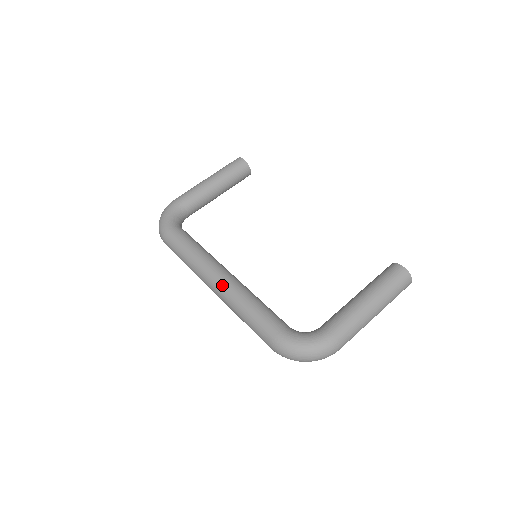
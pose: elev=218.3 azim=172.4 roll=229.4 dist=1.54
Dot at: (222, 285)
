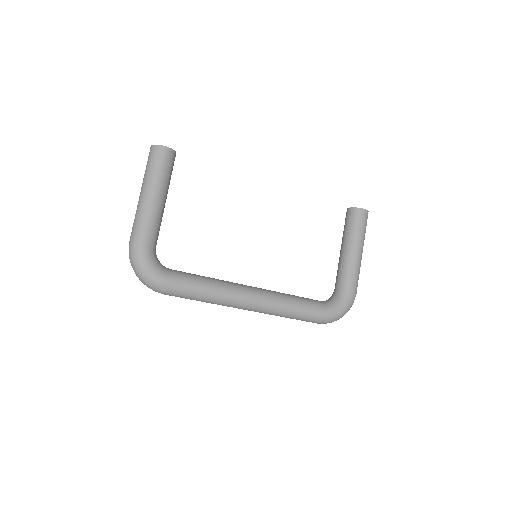
Dot at: (261, 306)
